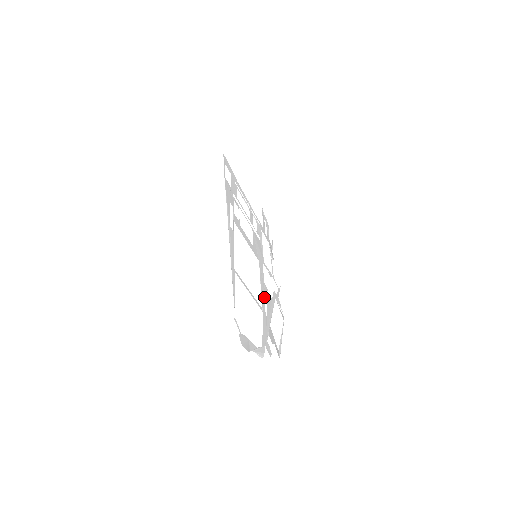
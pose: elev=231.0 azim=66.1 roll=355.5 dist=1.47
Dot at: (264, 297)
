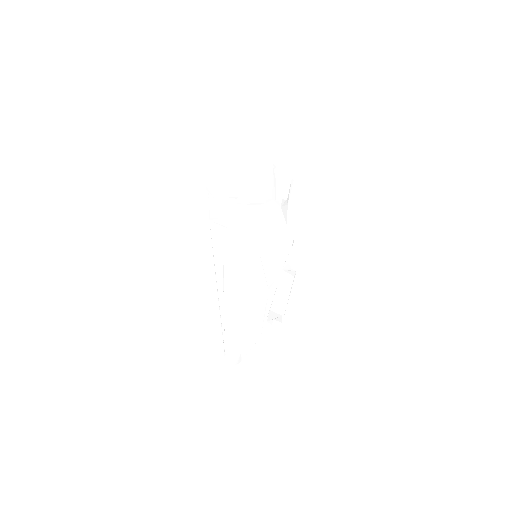
Dot at: (264, 290)
